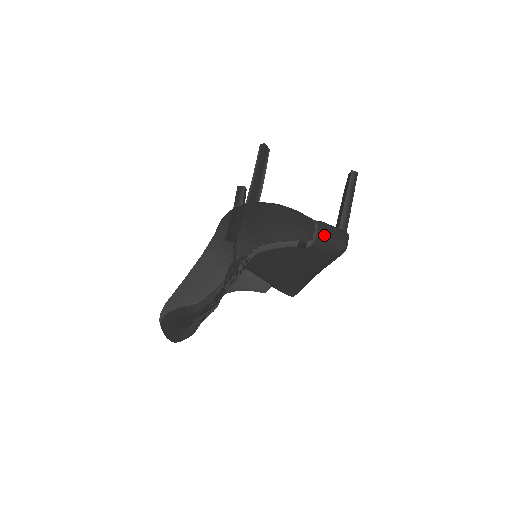
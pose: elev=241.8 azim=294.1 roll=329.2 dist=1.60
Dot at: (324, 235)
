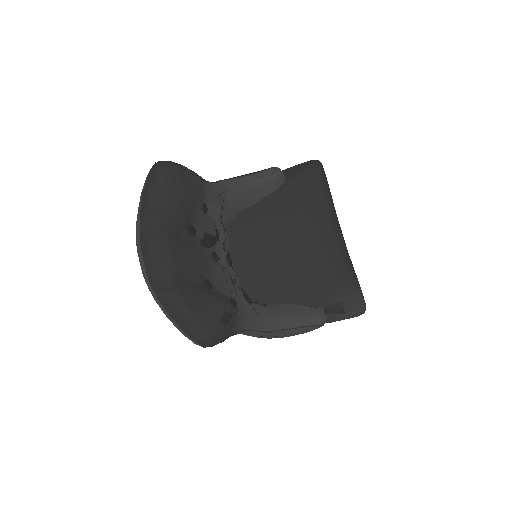
Dot at: (288, 169)
